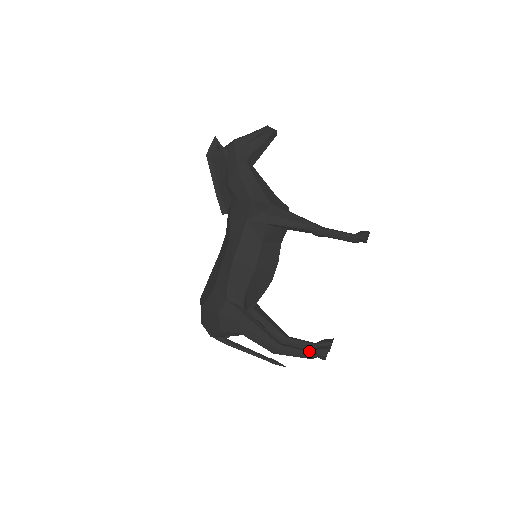
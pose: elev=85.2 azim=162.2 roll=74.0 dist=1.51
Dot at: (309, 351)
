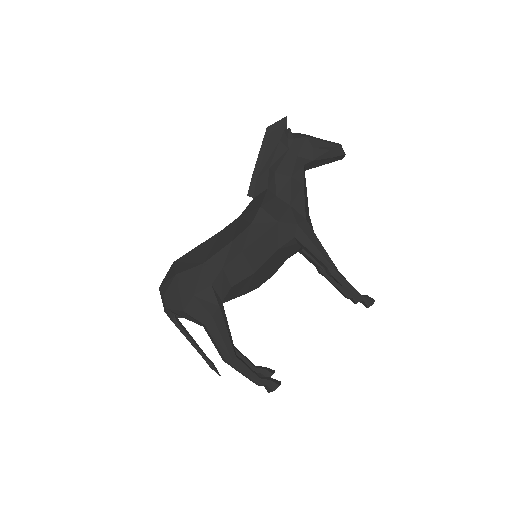
Dot at: (260, 377)
